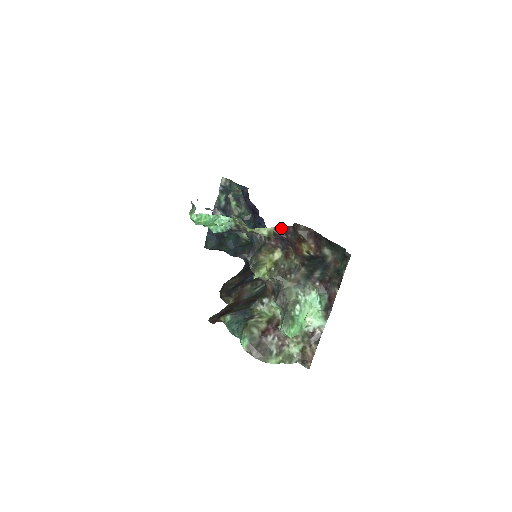
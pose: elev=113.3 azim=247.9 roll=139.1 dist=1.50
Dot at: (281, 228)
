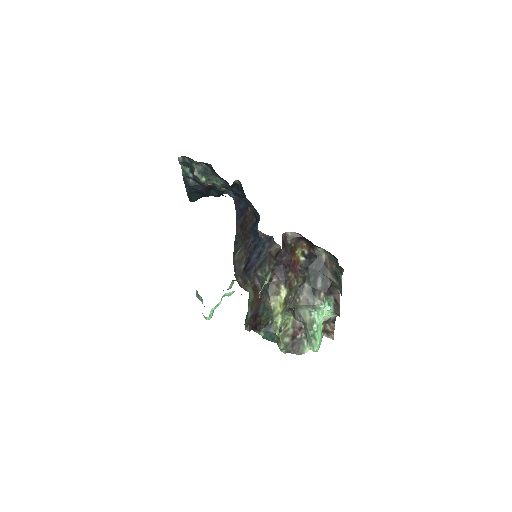
Dot at: (275, 262)
